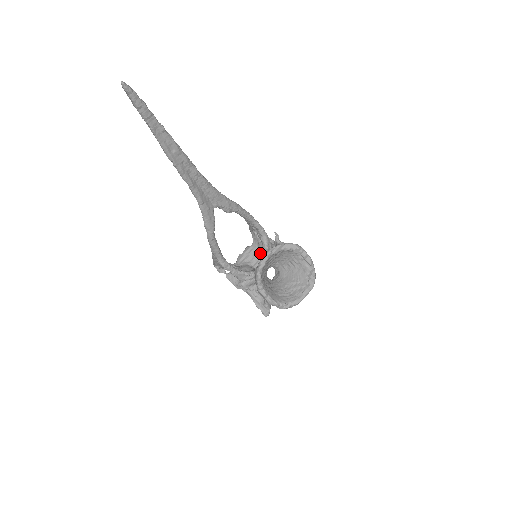
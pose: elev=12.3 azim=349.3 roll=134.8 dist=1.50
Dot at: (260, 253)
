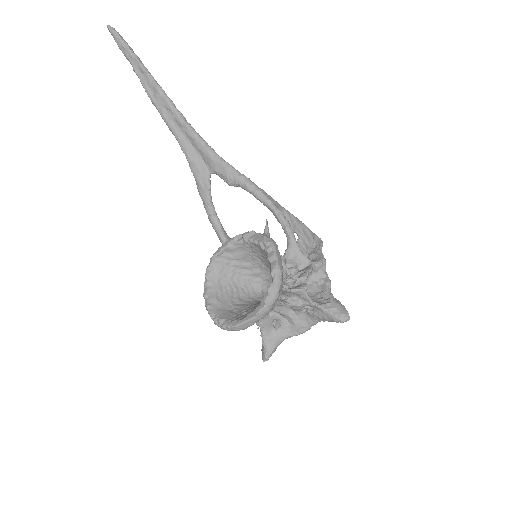
Dot at: occluded
